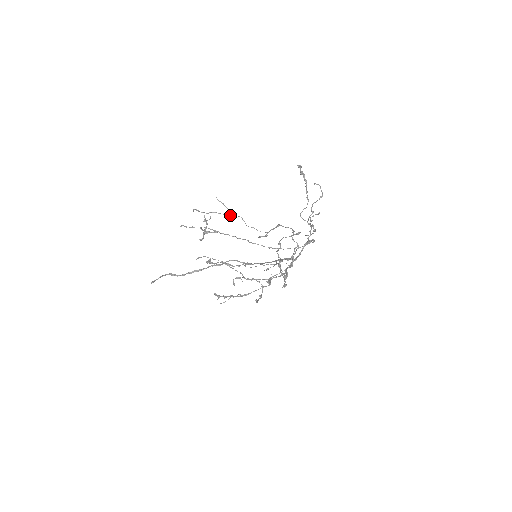
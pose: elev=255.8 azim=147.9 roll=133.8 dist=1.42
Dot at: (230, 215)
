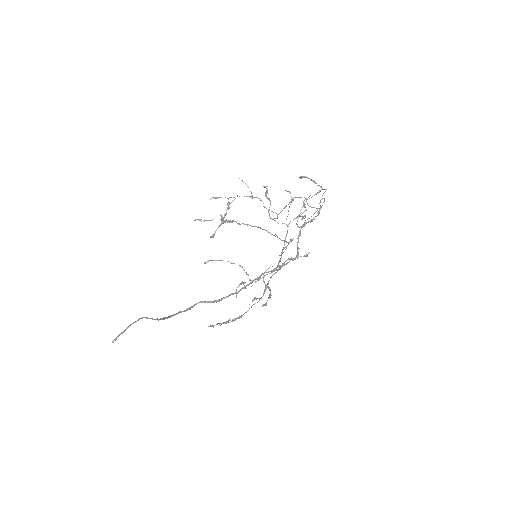
Dot at: (250, 197)
